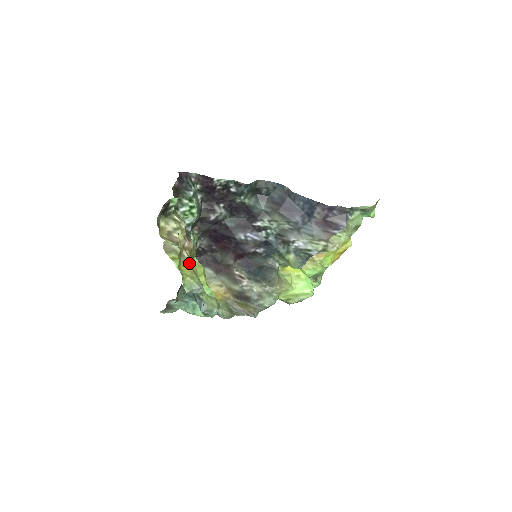
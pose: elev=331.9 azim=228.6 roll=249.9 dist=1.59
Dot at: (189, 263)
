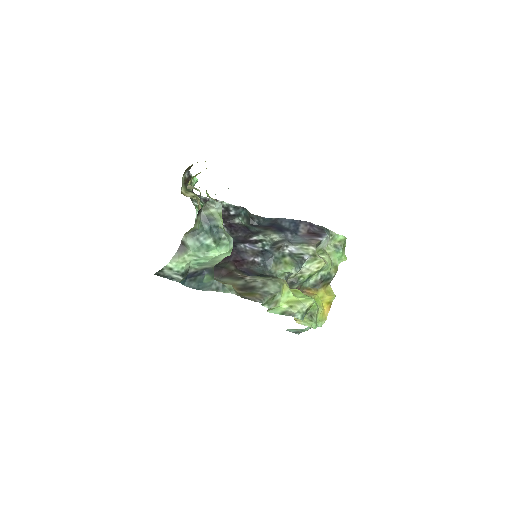
Dot at: occluded
